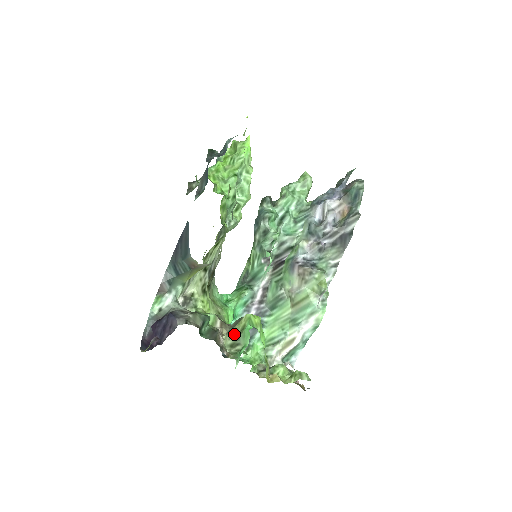
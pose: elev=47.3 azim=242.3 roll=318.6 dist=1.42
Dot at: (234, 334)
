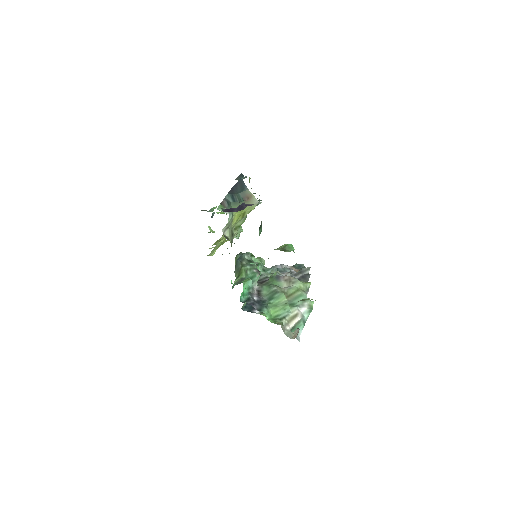
Dot at: occluded
